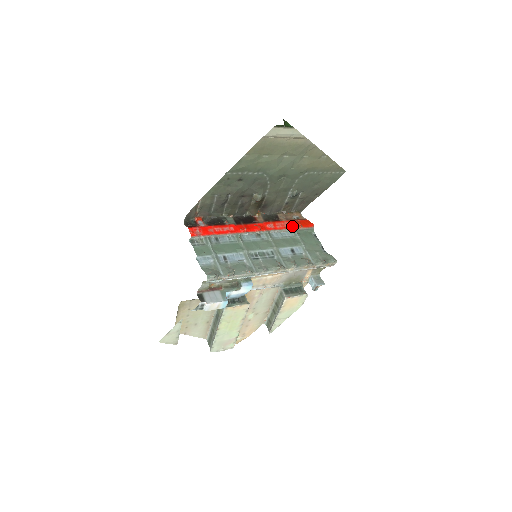
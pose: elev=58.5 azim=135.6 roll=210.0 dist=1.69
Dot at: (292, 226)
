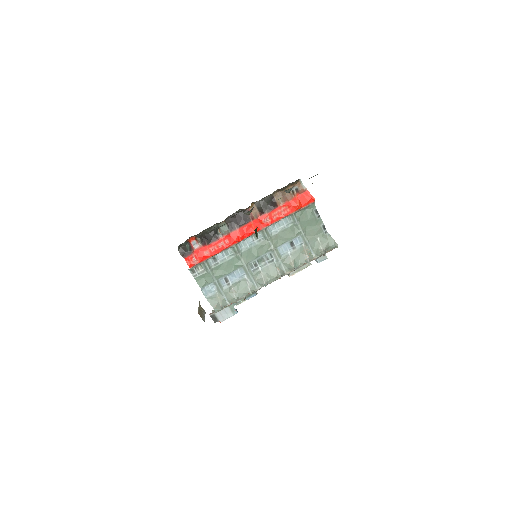
Dot at: (290, 211)
